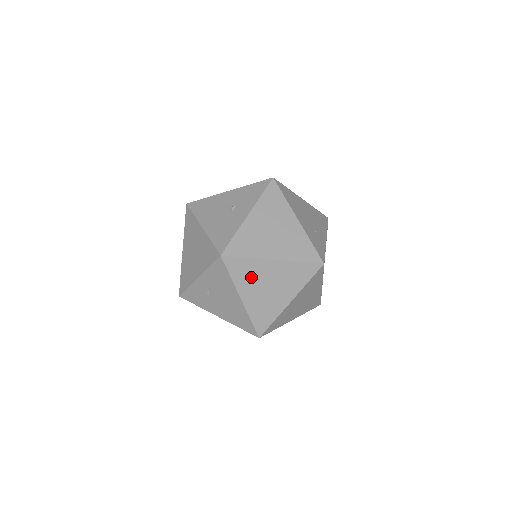
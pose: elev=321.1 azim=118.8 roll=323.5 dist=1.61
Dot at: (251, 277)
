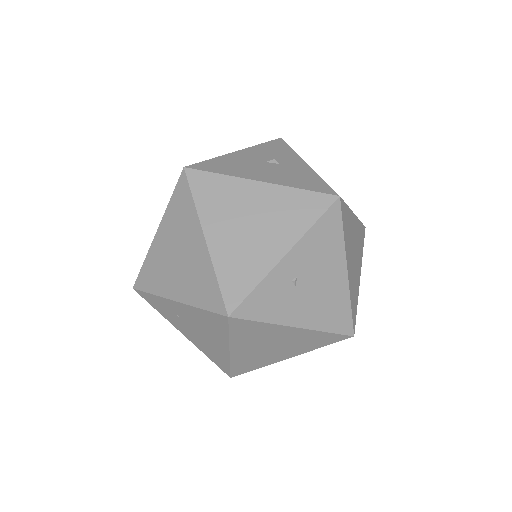
Dot at: (349, 236)
